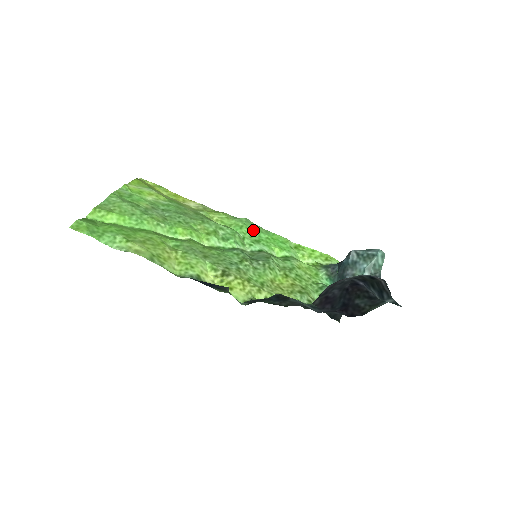
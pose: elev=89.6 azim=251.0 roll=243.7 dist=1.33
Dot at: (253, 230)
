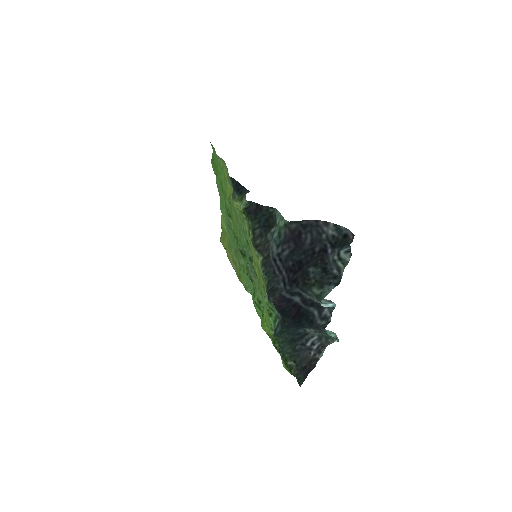
Dot at: occluded
